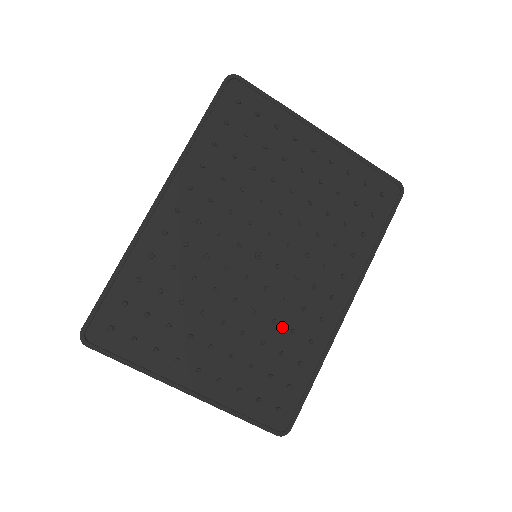
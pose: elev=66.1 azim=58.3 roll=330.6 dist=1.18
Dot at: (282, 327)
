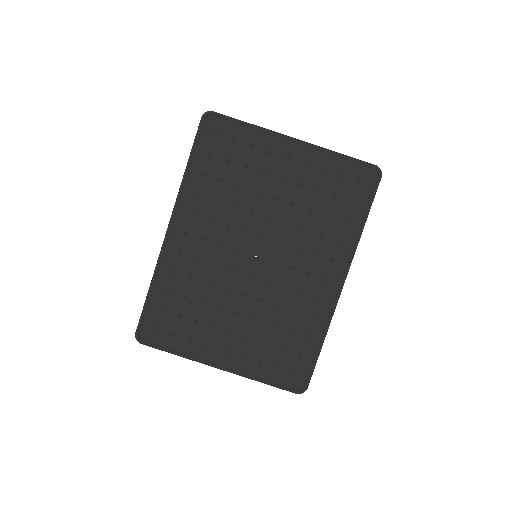
Dot at: (286, 310)
